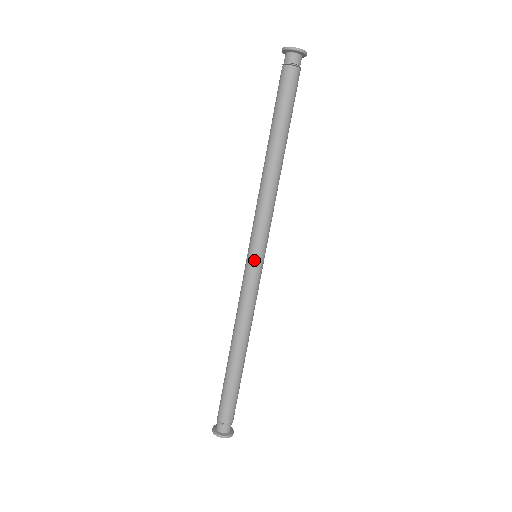
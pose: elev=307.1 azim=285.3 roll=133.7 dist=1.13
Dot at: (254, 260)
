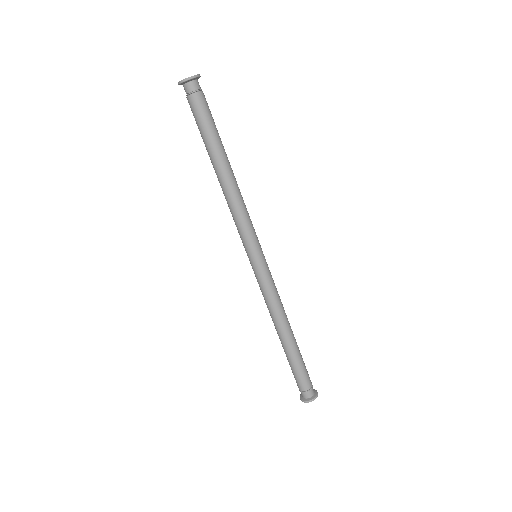
Dot at: (258, 260)
